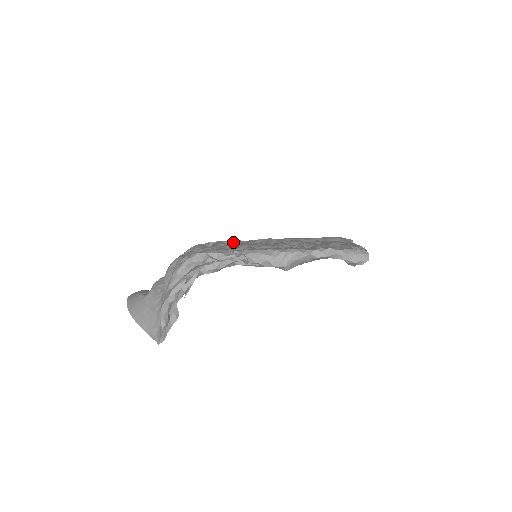
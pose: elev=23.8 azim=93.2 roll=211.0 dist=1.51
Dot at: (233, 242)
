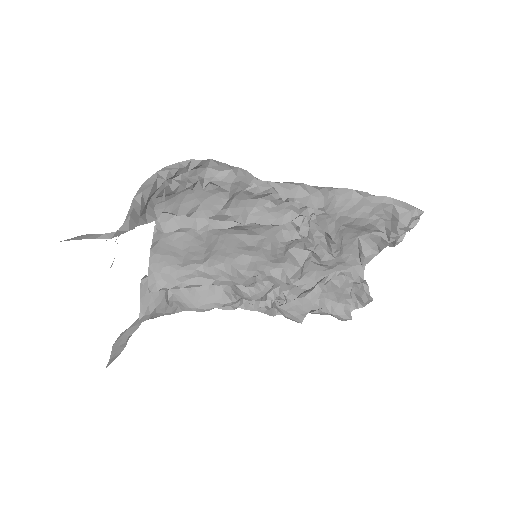
Dot at: (219, 250)
